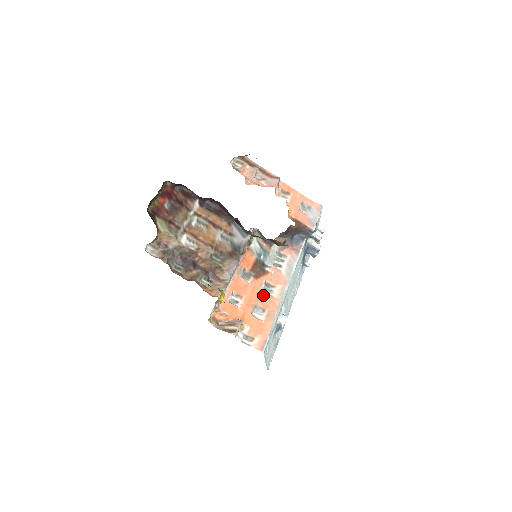
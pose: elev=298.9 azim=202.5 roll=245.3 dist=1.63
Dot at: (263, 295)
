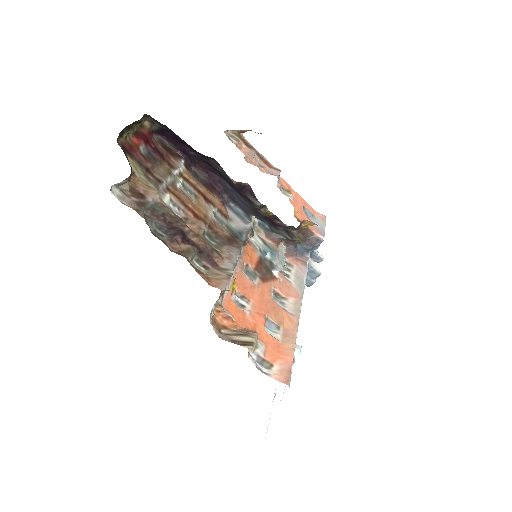
Dot at: (274, 305)
